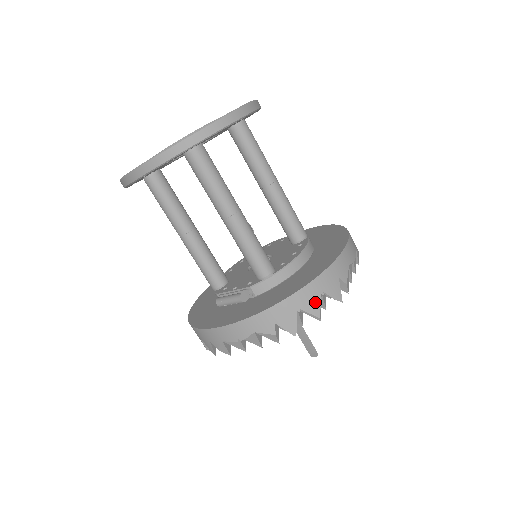
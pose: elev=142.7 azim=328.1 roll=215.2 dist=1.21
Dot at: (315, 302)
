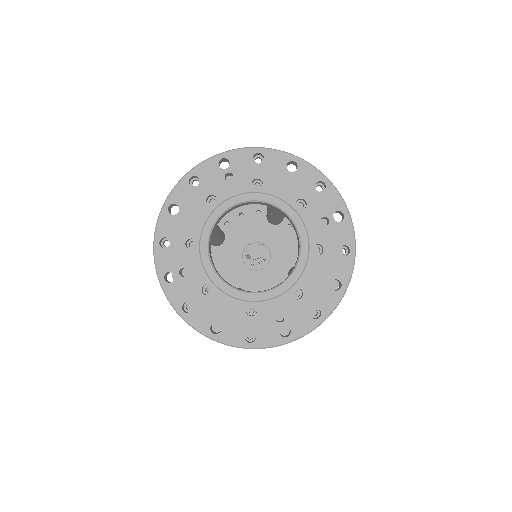
Dot at: occluded
